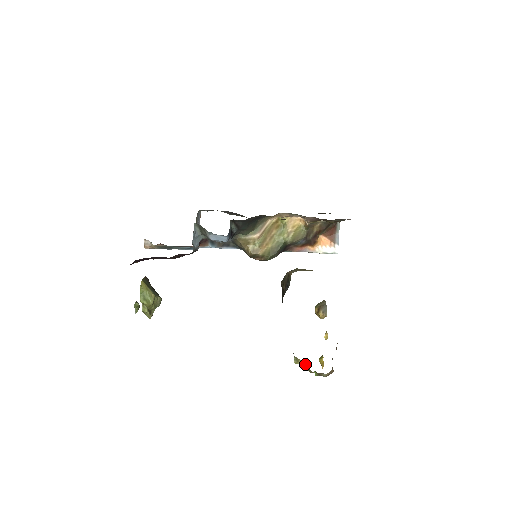
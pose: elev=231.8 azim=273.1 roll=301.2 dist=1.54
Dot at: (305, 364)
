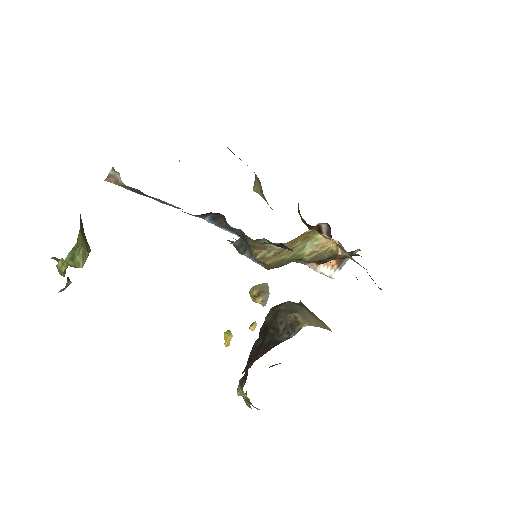
Dot at: (249, 401)
